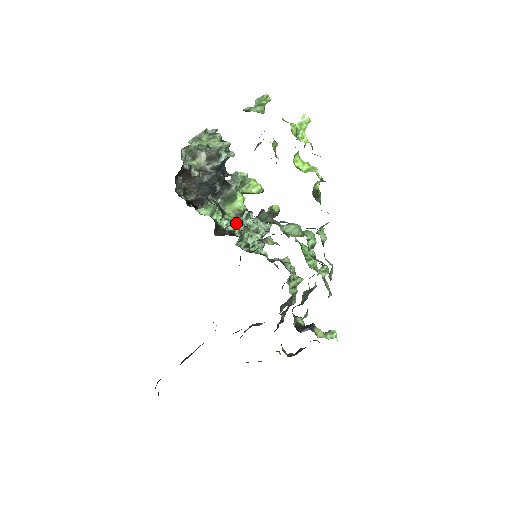
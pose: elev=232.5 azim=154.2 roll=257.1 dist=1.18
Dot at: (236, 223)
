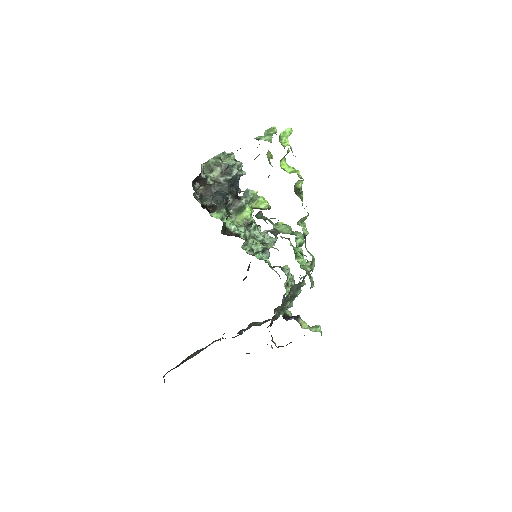
Dot at: (243, 229)
